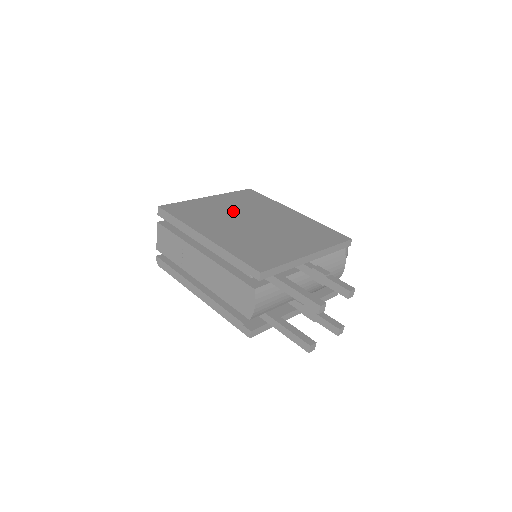
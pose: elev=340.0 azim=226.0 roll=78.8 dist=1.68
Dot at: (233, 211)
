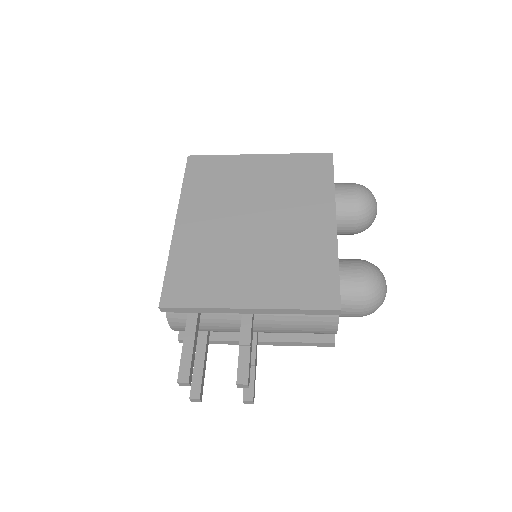
Dot at: (255, 192)
